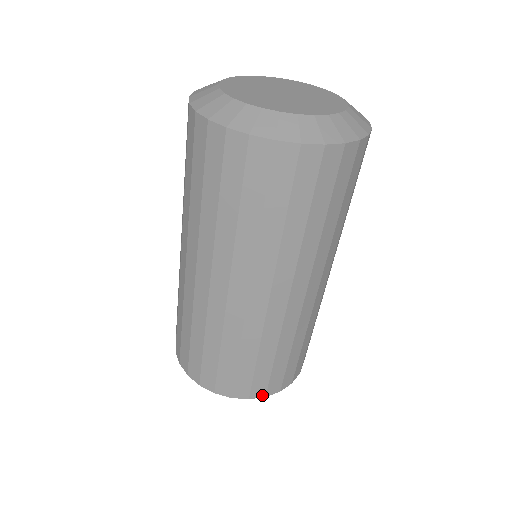
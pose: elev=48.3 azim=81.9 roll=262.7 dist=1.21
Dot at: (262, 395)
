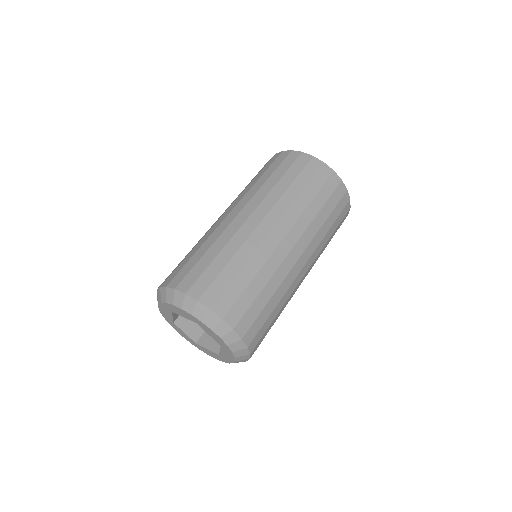
Dot at: (221, 315)
